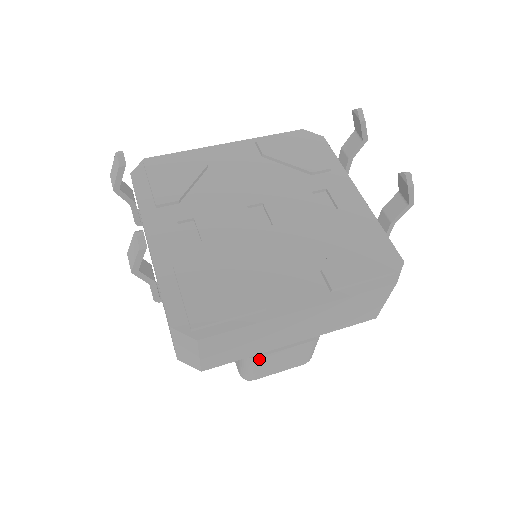
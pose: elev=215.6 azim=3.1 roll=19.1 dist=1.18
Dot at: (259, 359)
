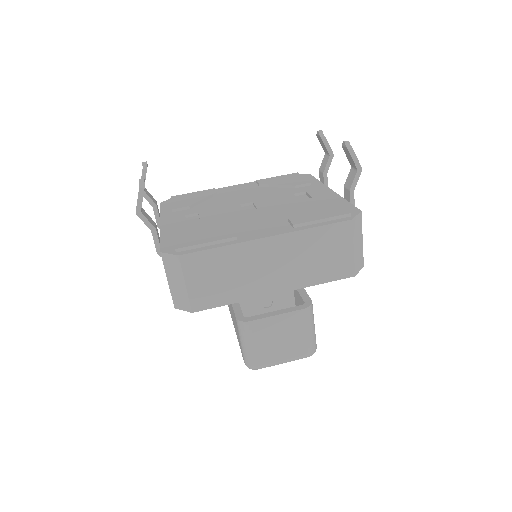
Dot at: (253, 325)
